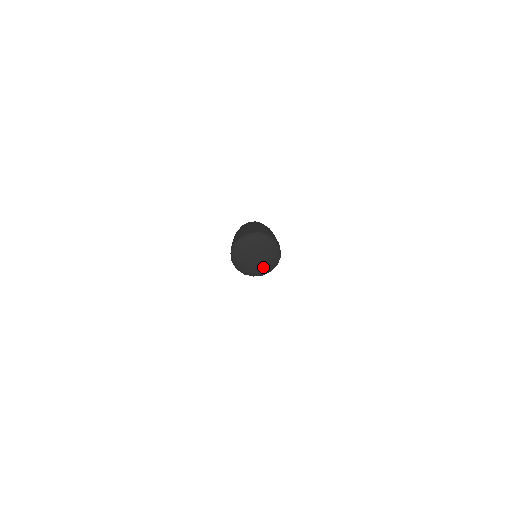
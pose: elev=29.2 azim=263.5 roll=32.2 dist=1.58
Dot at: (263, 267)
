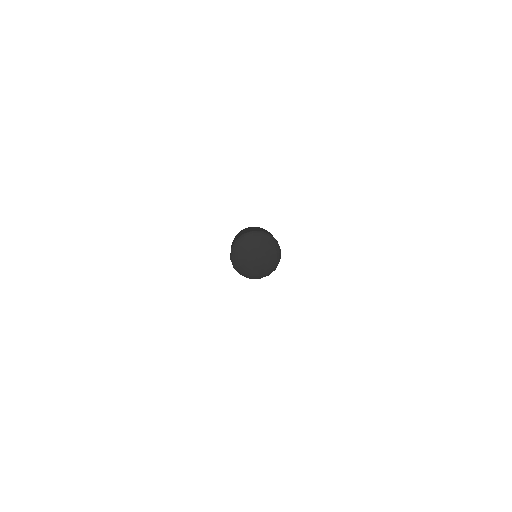
Dot at: (261, 269)
